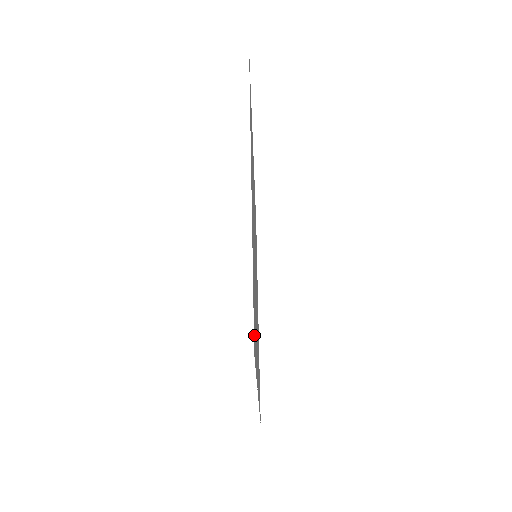
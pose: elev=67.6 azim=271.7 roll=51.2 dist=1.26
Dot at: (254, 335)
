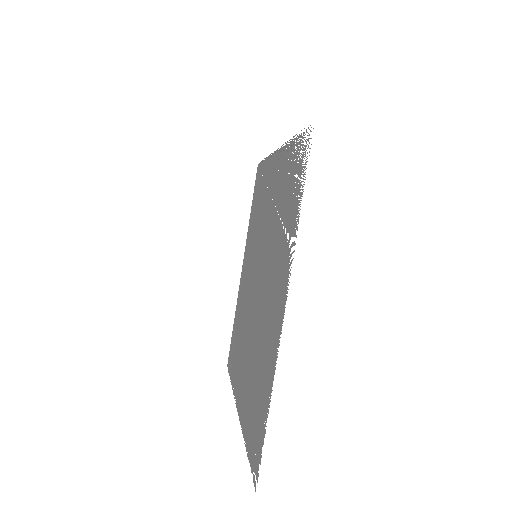
Dot at: (256, 460)
